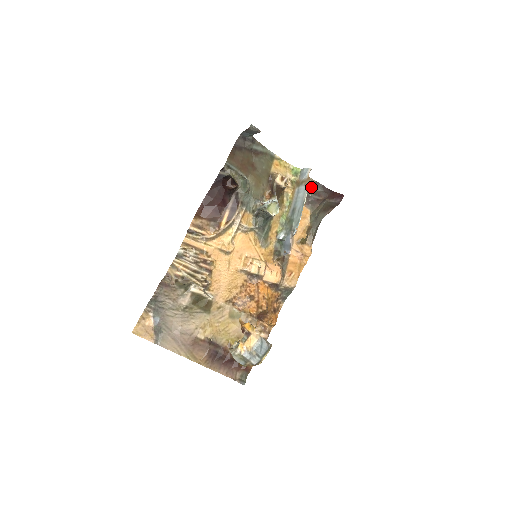
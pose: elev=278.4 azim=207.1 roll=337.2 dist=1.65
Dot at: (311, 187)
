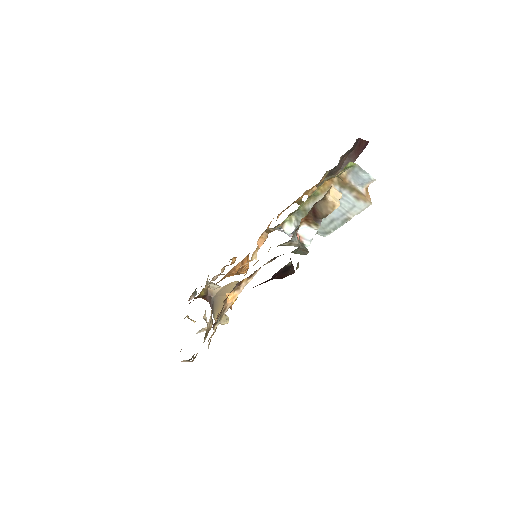
Dot at: occluded
